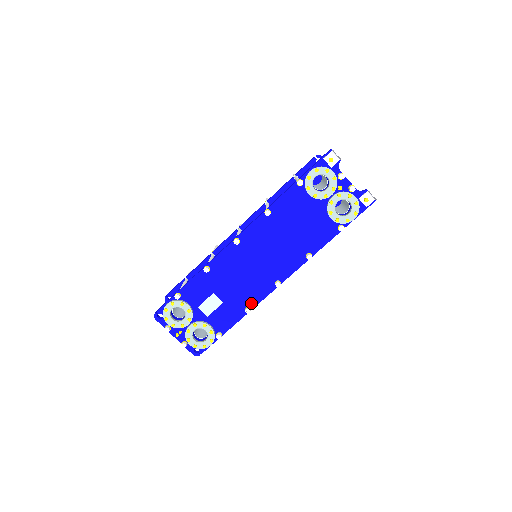
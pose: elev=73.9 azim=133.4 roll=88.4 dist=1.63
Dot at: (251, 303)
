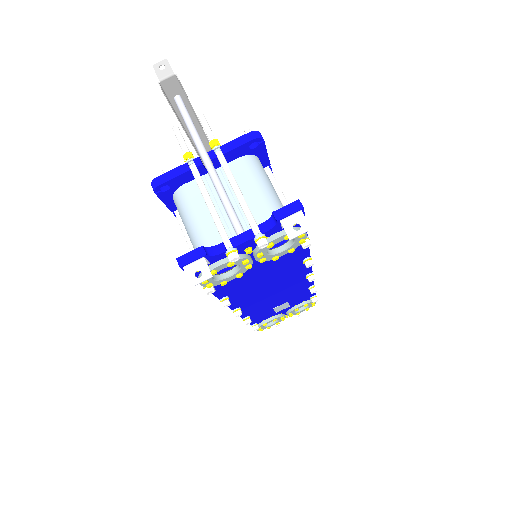
Dot at: (308, 286)
